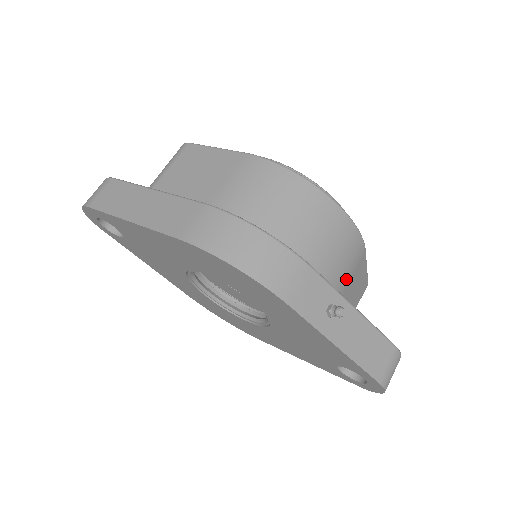
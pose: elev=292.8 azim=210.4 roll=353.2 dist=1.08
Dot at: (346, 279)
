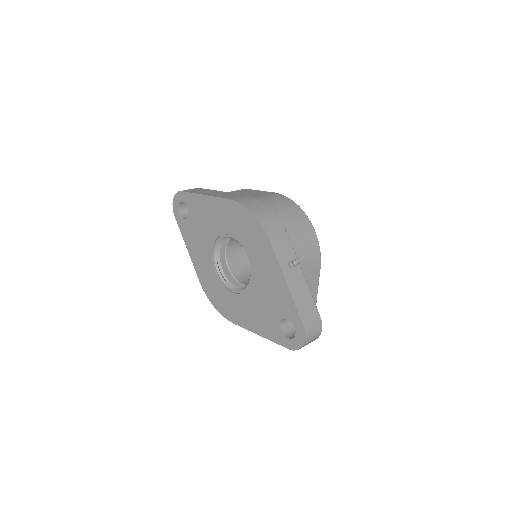
Dot at: (304, 269)
